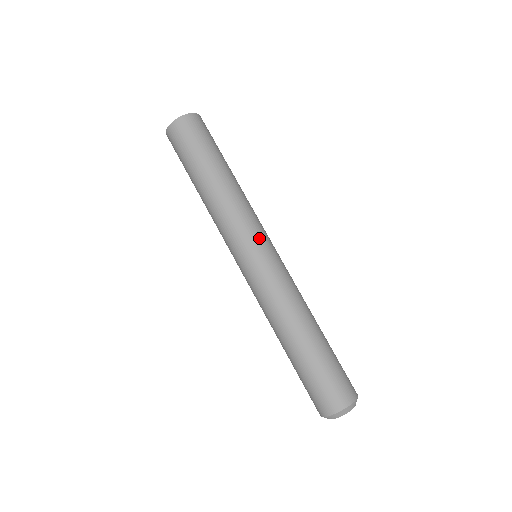
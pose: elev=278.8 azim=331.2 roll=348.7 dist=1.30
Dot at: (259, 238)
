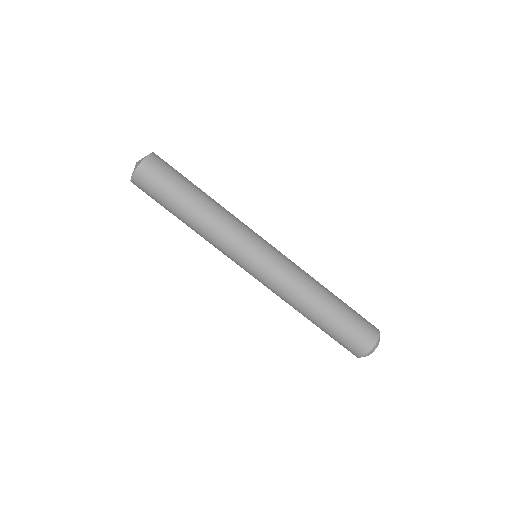
Dot at: (259, 236)
